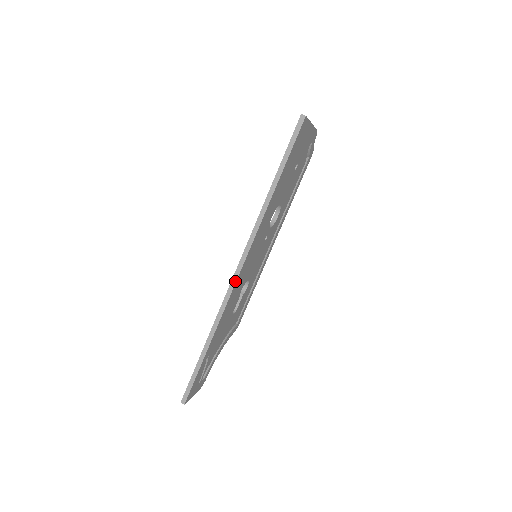
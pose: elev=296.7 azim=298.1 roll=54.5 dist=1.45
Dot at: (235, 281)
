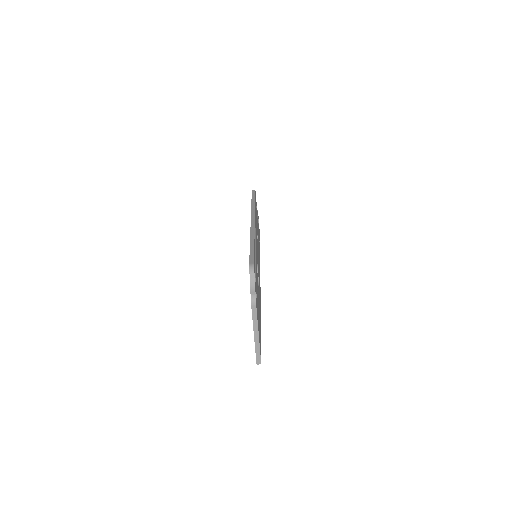
Dot at: occluded
